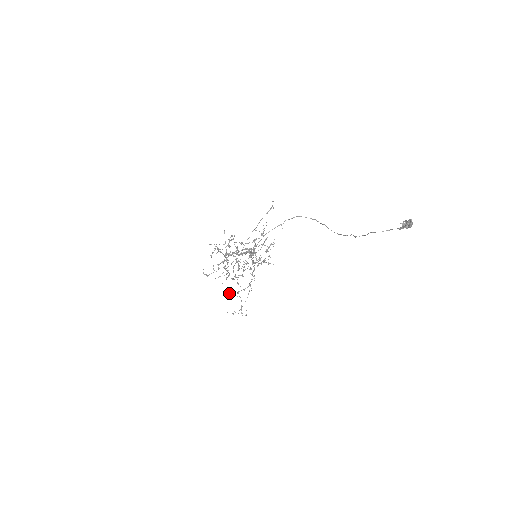
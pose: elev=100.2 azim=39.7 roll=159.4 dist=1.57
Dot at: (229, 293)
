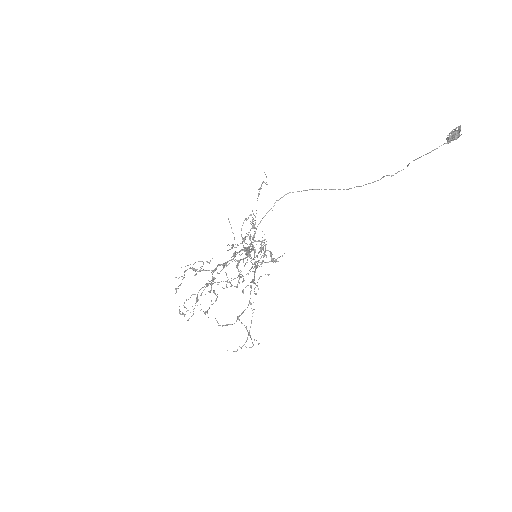
Dot at: (225, 325)
